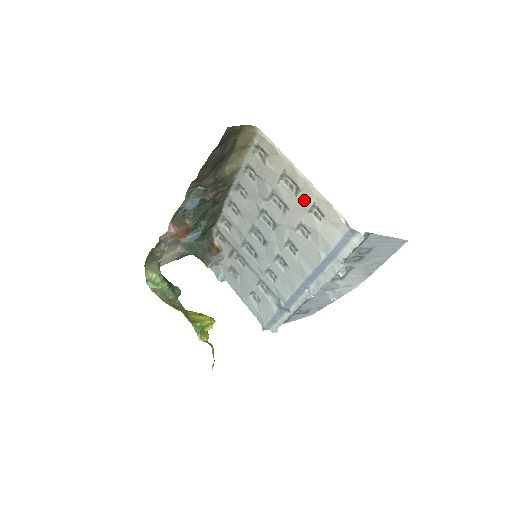
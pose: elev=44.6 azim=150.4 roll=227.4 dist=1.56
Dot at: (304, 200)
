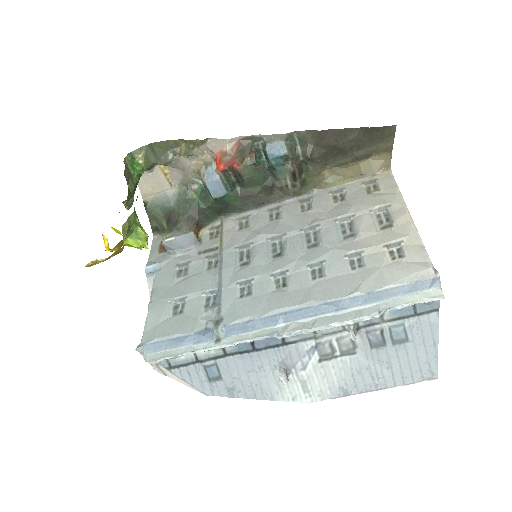
Dot at: (390, 235)
